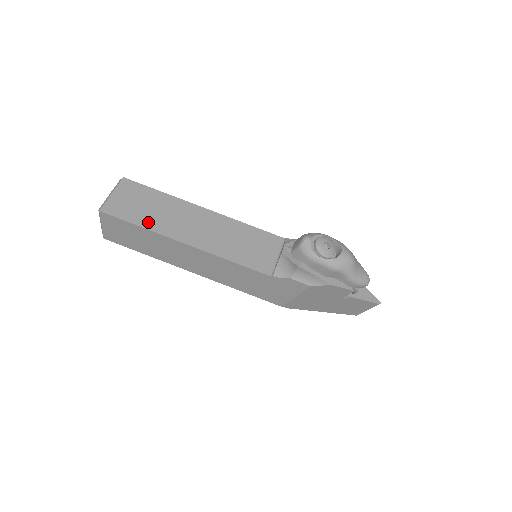
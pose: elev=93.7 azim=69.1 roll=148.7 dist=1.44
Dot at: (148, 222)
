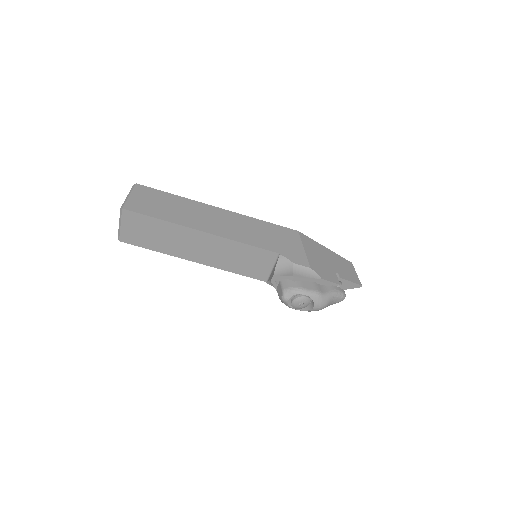
Dot at: (160, 247)
